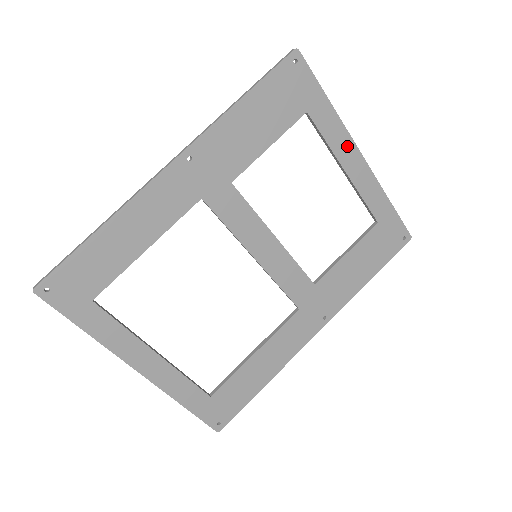
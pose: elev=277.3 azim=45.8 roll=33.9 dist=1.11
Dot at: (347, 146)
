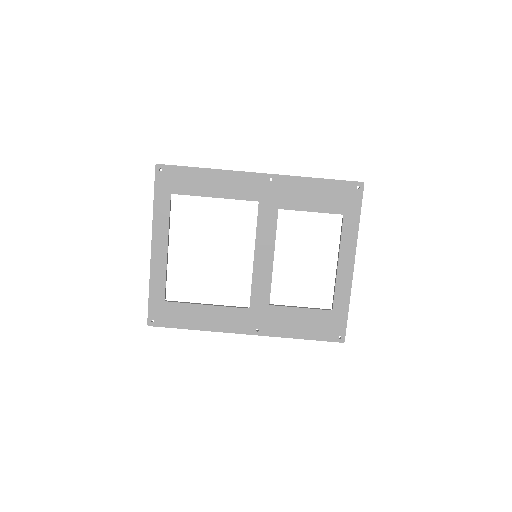
Dot at: (350, 252)
